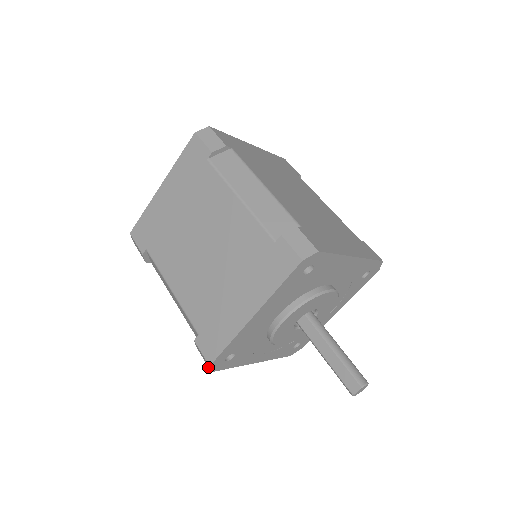
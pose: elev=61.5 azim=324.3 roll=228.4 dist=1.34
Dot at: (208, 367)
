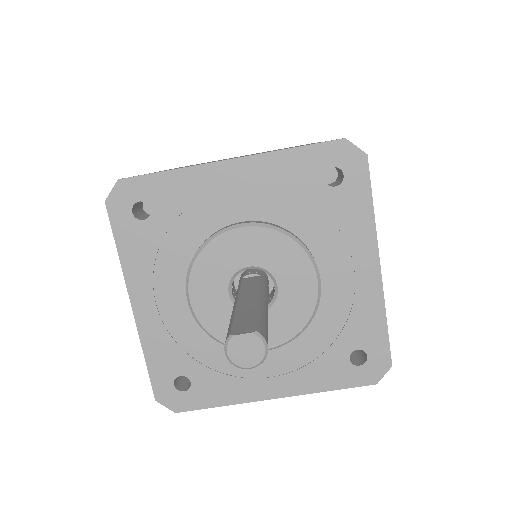
Dot at: (108, 200)
